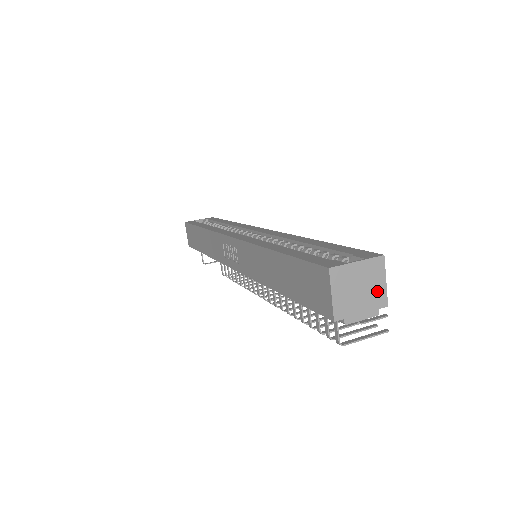
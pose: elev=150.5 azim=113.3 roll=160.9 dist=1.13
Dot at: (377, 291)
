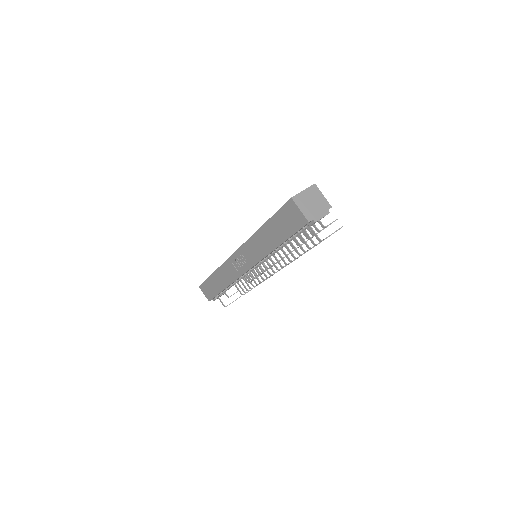
Dot at: (322, 201)
